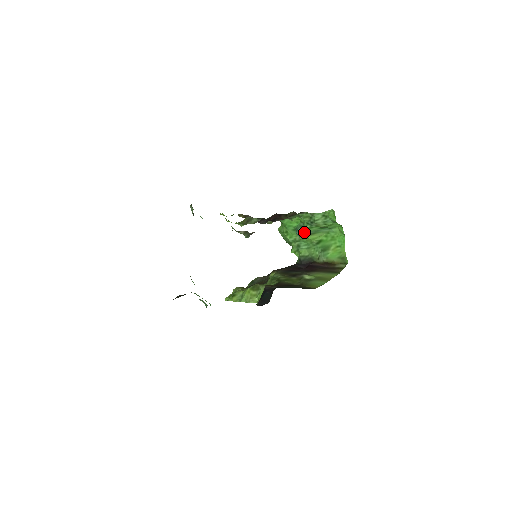
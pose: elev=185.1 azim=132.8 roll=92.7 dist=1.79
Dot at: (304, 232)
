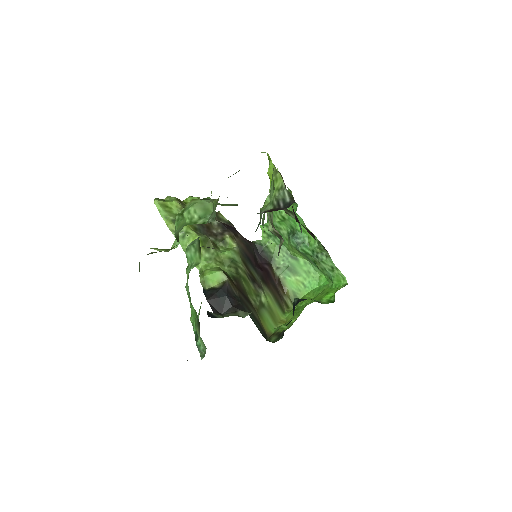
Dot at: (301, 251)
